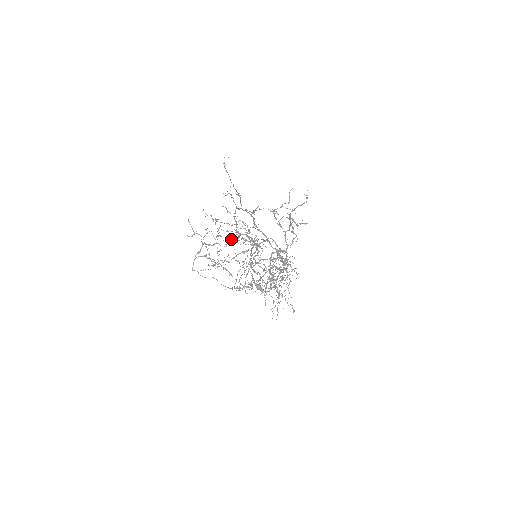
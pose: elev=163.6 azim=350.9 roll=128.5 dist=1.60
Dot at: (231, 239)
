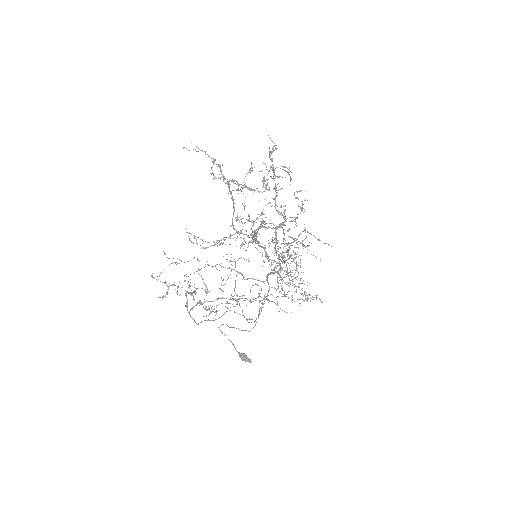
Dot at: (232, 235)
